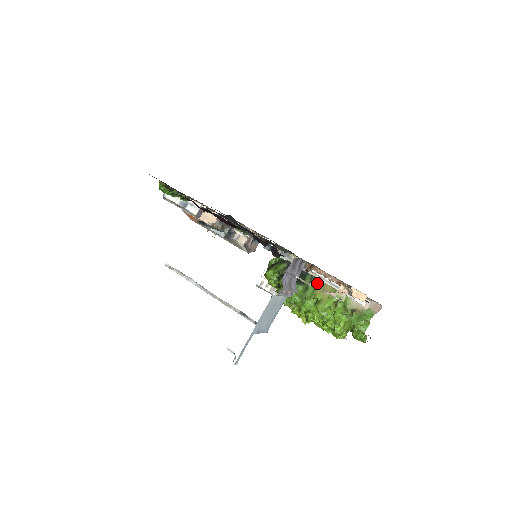
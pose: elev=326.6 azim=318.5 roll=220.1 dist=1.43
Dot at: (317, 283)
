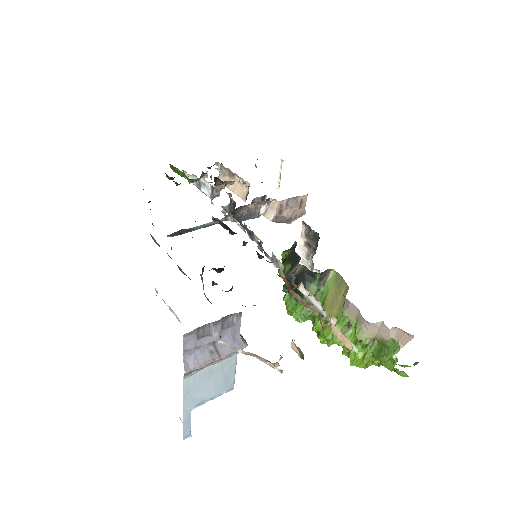
Dot at: (327, 292)
